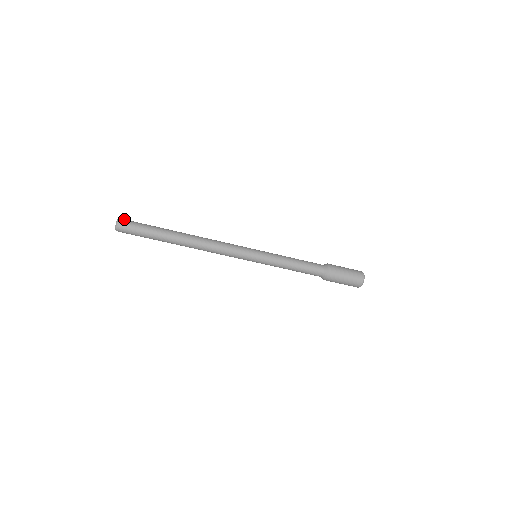
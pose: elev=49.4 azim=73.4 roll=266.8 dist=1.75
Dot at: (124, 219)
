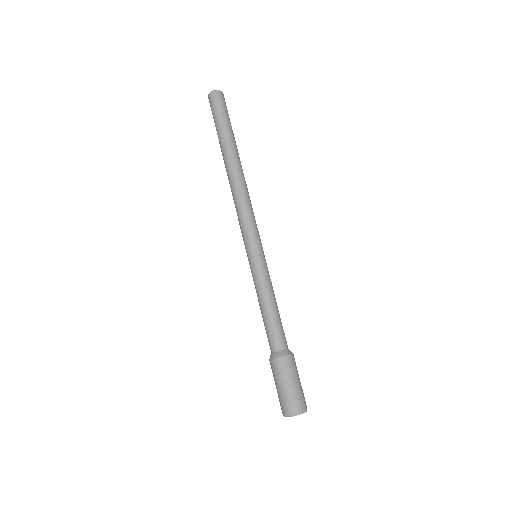
Dot at: occluded
